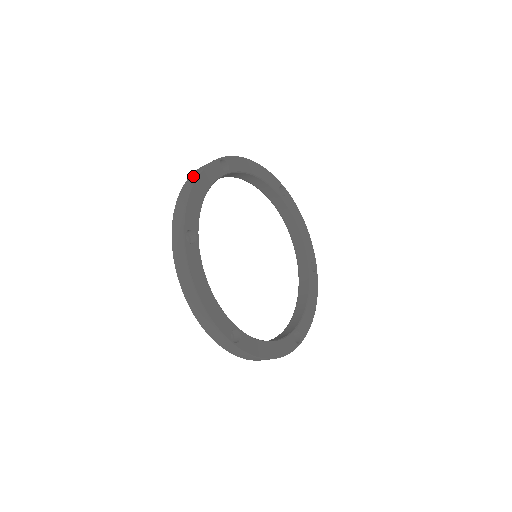
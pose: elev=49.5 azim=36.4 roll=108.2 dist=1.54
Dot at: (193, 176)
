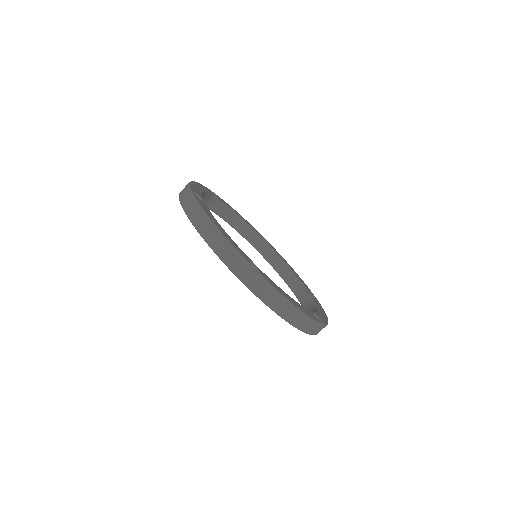
Dot at: occluded
